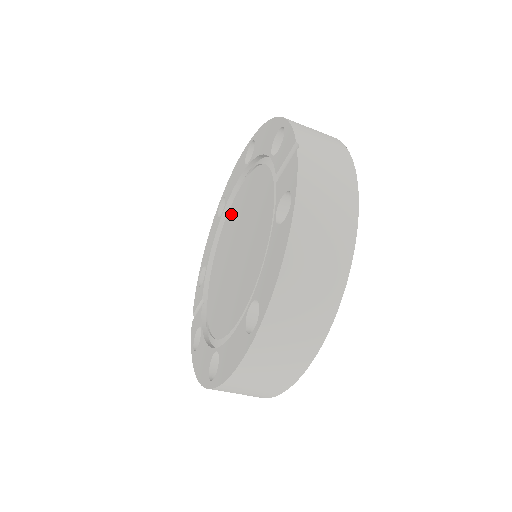
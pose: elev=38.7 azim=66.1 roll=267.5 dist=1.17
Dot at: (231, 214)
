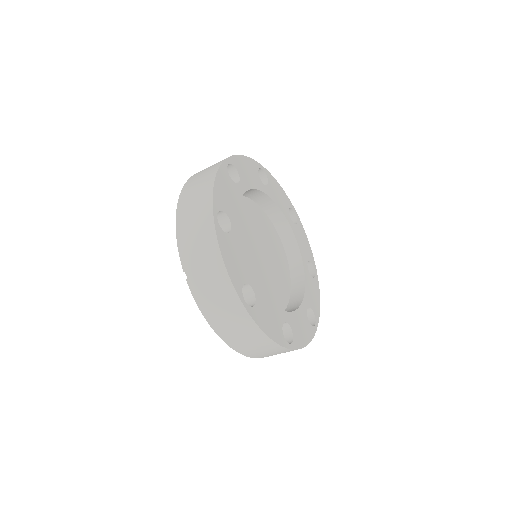
Dot at: occluded
